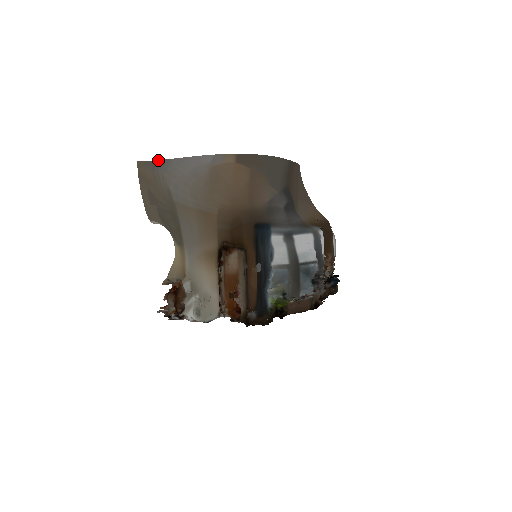
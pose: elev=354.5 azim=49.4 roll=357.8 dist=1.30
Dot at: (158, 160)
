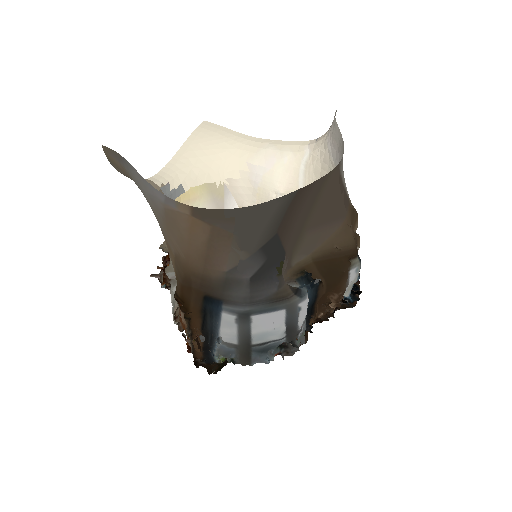
Dot at: occluded
